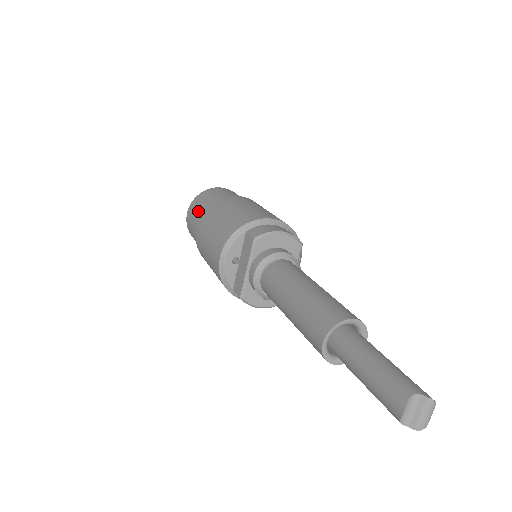
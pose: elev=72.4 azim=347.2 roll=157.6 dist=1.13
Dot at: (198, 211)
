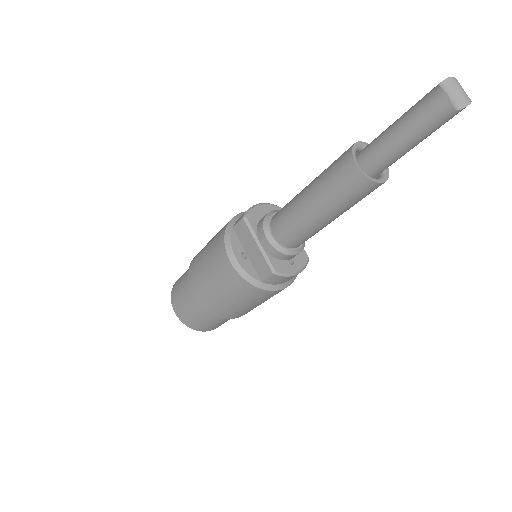
Dot at: (182, 290)
